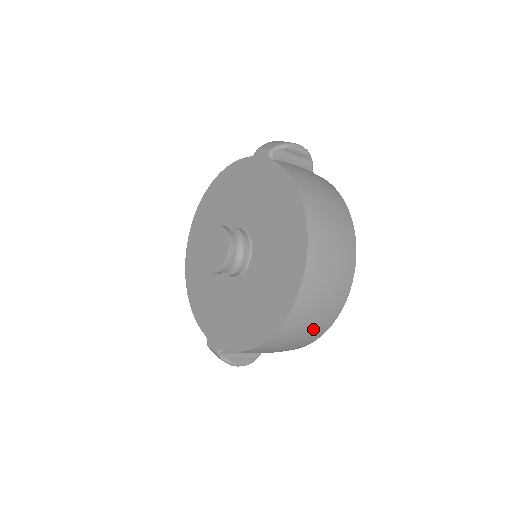
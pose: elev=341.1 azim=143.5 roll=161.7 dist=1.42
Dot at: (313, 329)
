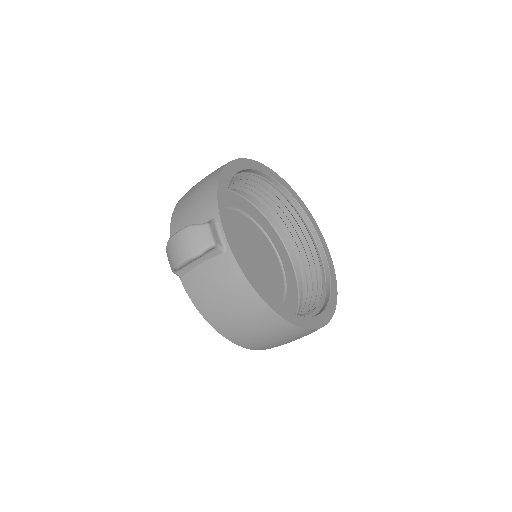
Dot at: occluded
